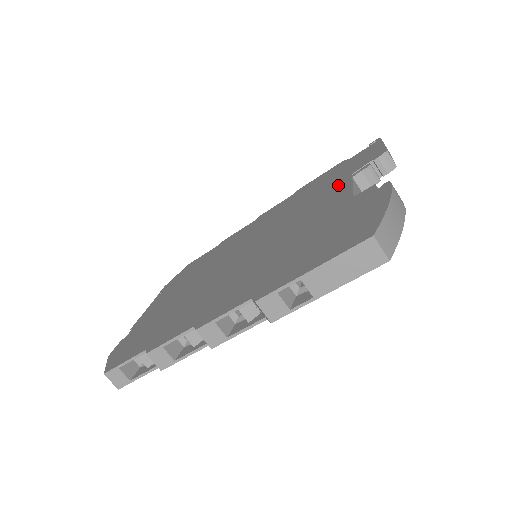
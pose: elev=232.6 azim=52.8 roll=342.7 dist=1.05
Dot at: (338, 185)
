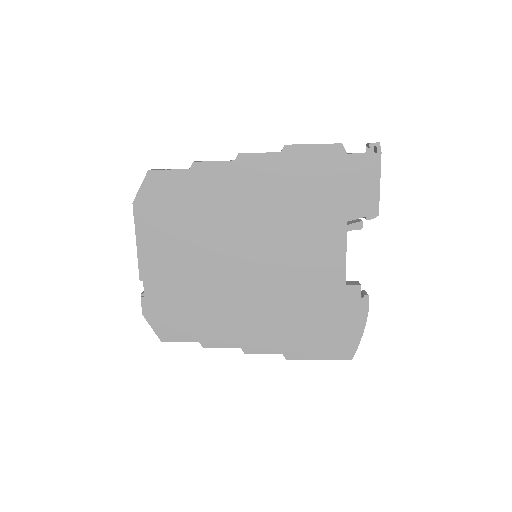
Dot at: (335, 231)
